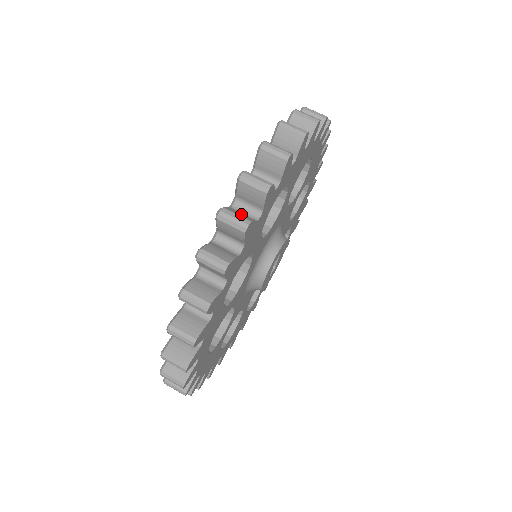
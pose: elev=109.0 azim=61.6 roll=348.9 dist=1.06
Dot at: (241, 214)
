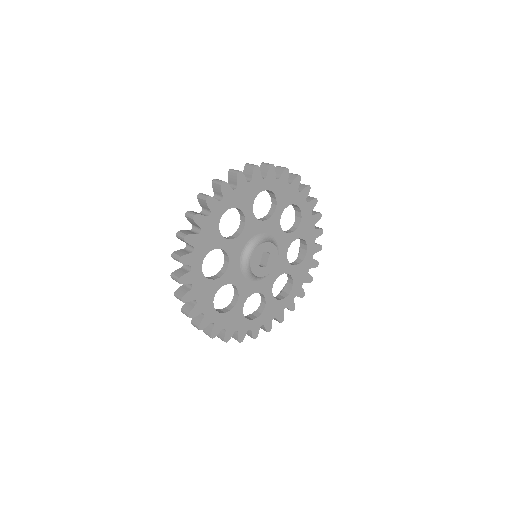
Dot at: occluded
